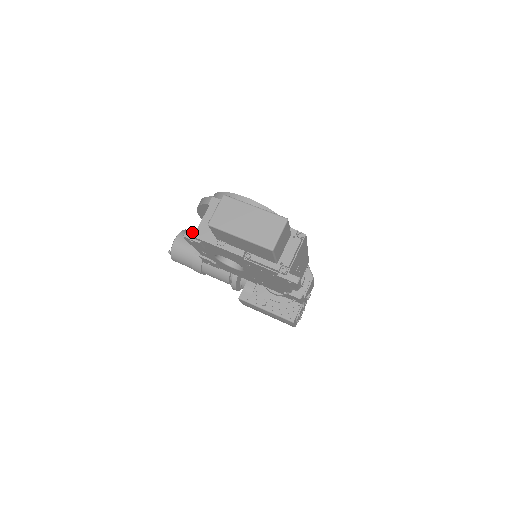
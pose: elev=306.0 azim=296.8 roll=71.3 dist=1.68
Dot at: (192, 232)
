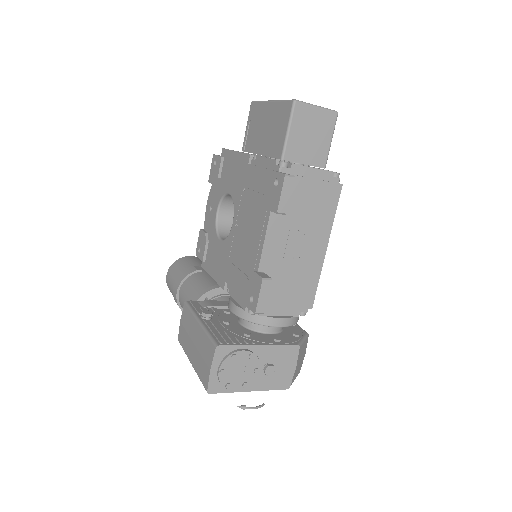
Dot at: occluded
